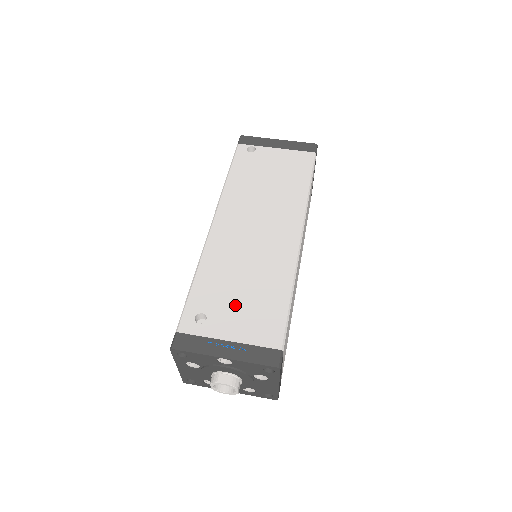
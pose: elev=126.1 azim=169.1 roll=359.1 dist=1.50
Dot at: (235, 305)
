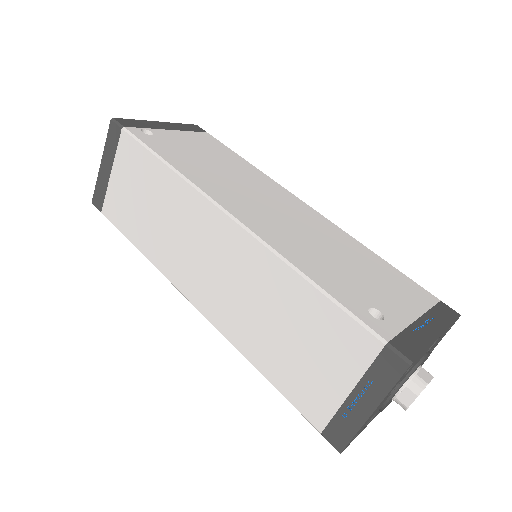
Dot at: (371, 284)
